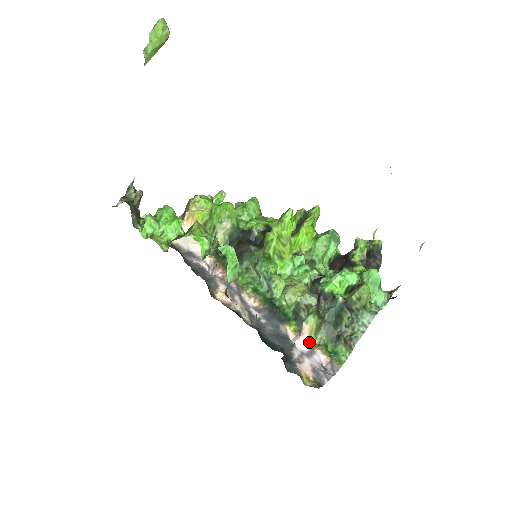
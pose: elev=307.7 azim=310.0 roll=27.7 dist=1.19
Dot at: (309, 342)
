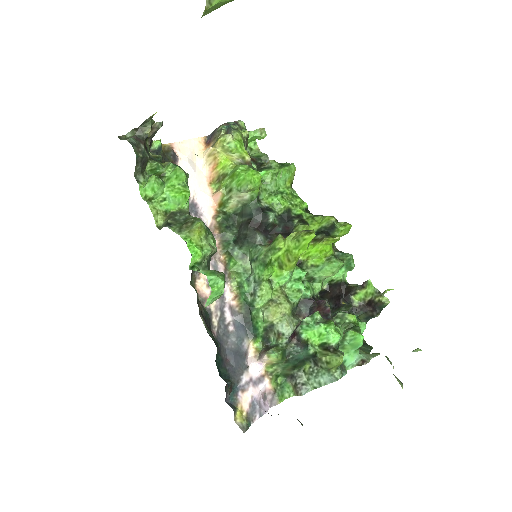
Dot at: (263, 369)
